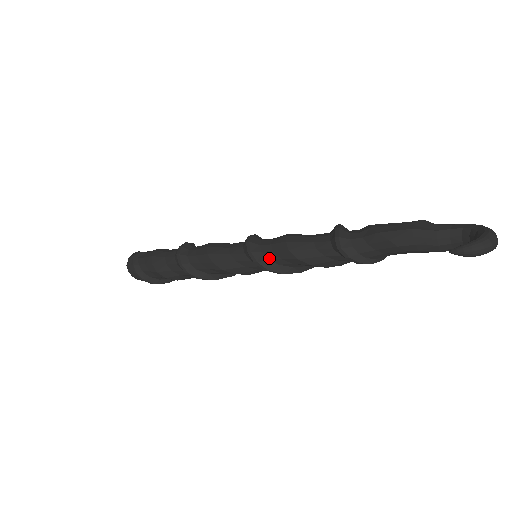
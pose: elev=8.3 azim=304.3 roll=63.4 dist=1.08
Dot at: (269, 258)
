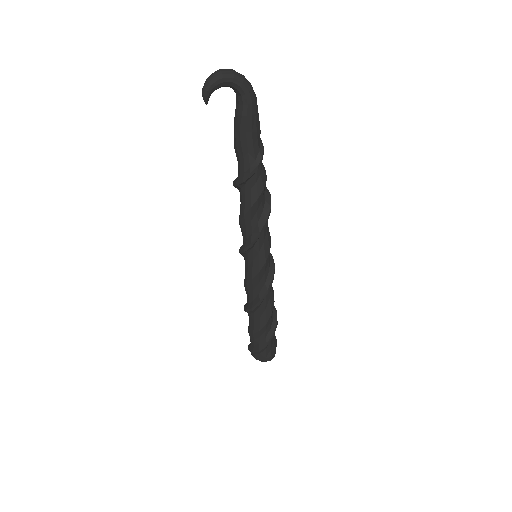
Dot at: (243, 242)
